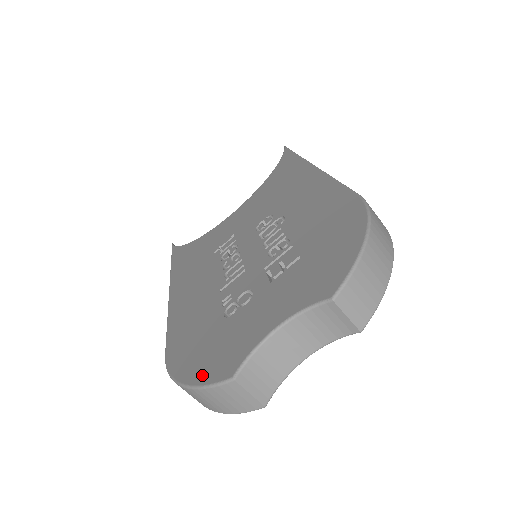
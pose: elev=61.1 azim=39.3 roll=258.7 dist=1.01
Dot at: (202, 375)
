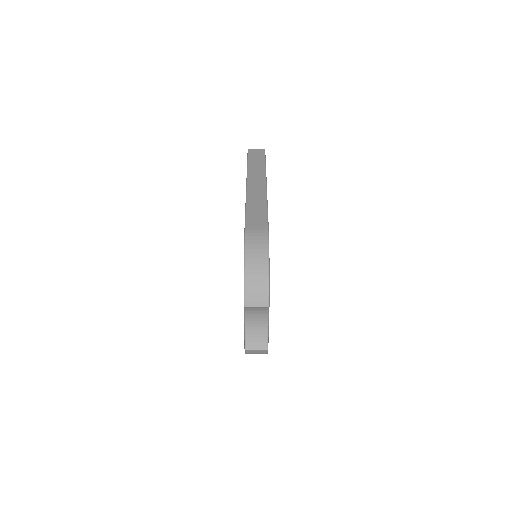
Dot at: occluded
